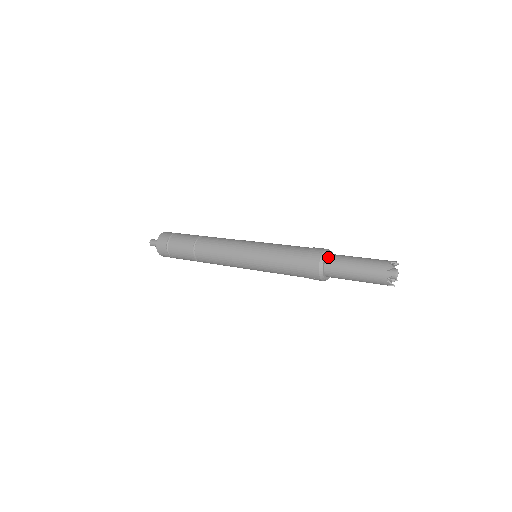
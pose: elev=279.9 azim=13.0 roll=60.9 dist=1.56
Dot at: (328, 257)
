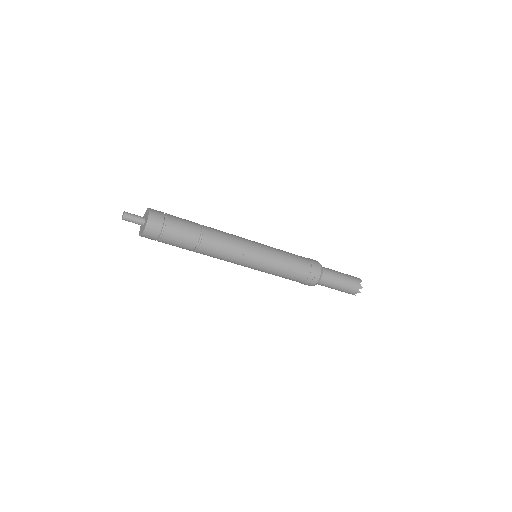
Dot at: occluded
